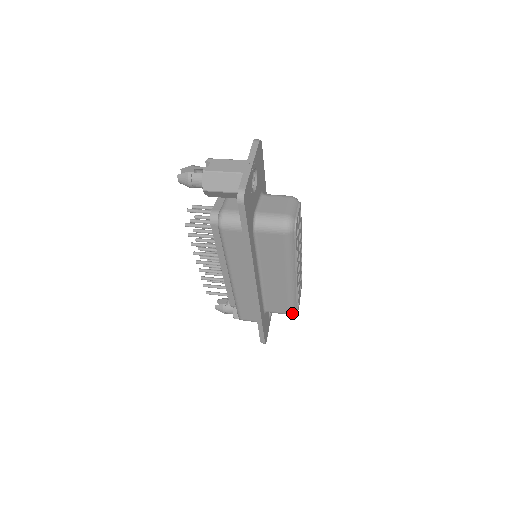
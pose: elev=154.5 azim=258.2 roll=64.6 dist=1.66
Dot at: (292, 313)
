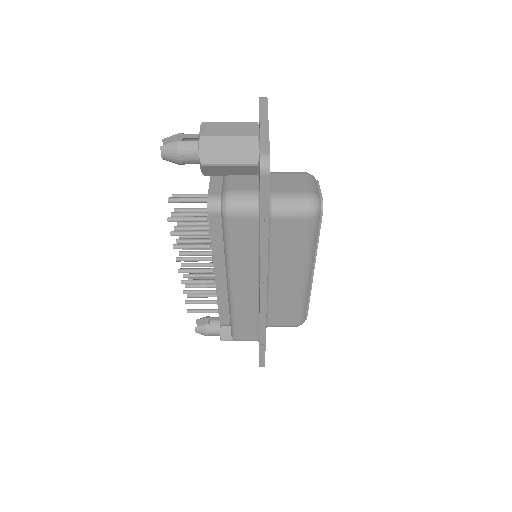
Dot at: (300, 324)
